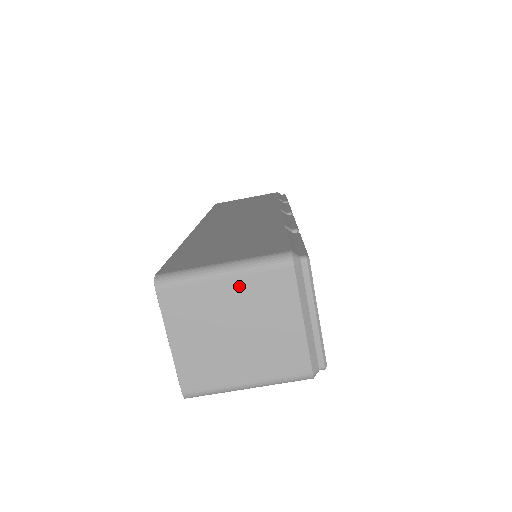
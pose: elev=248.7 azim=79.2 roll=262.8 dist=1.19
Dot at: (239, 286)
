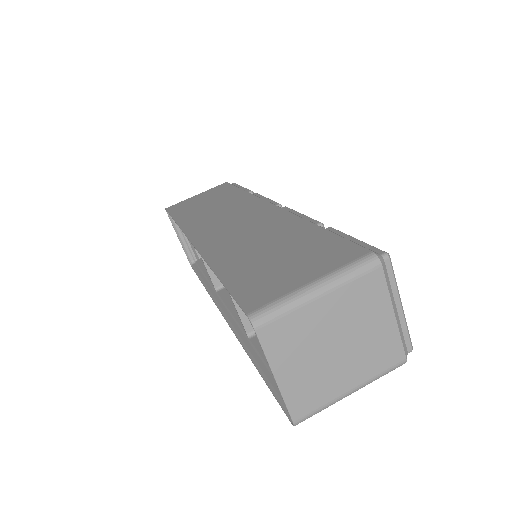
Dot at: (335, 301)
